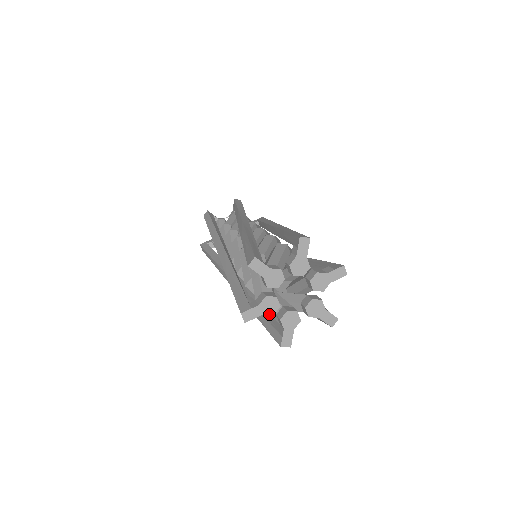
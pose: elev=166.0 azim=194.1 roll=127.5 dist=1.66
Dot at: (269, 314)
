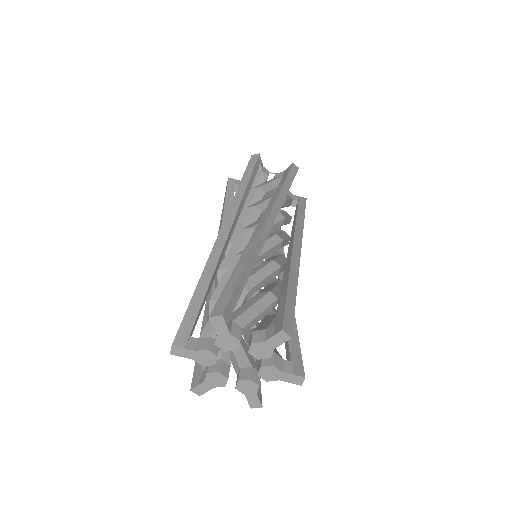
Dot at: (220, 386)
